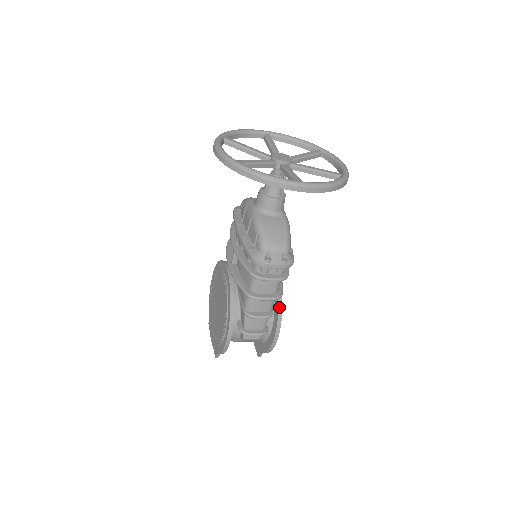
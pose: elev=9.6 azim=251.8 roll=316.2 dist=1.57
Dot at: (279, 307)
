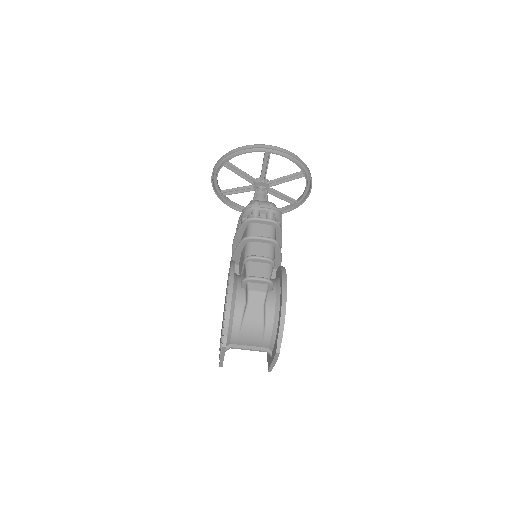
Dot at: (282, 269)
